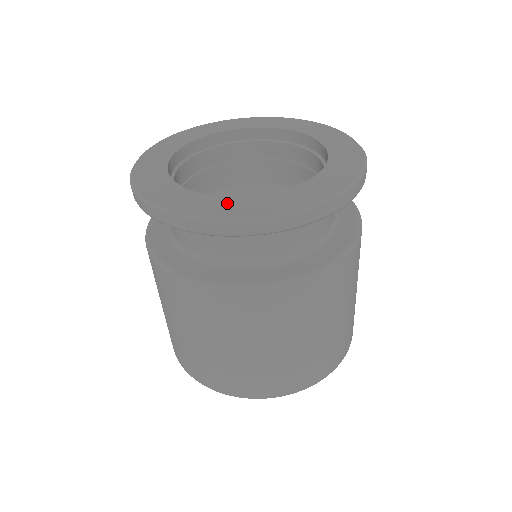
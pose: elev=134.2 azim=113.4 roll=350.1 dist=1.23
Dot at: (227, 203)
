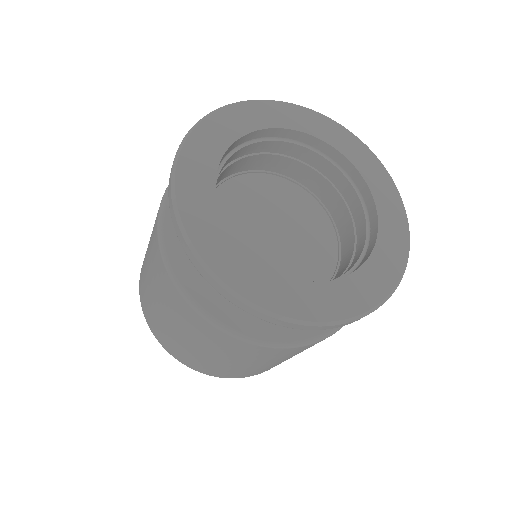
Dot at: (292, 291)
